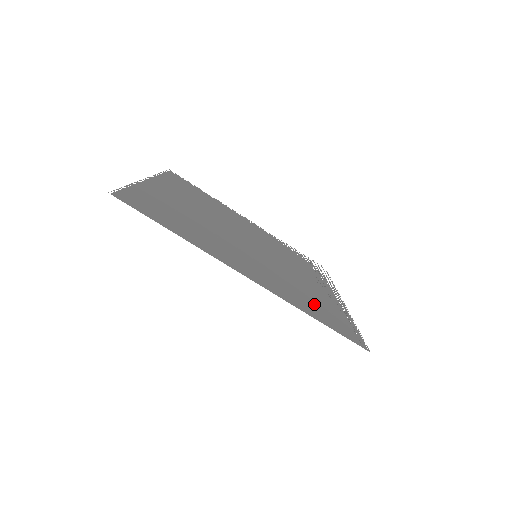
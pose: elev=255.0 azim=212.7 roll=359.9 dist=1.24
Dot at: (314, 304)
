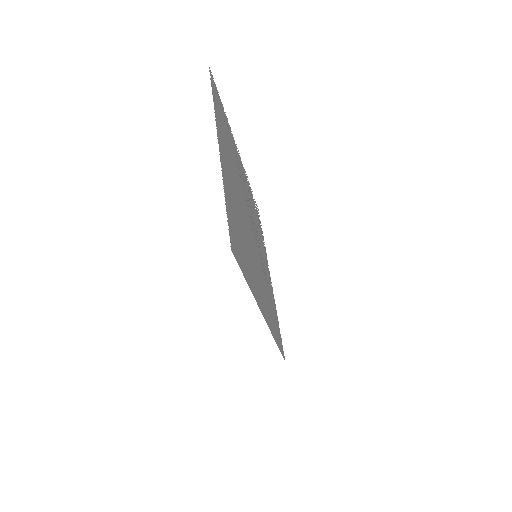
Dot at: (273, 316)
